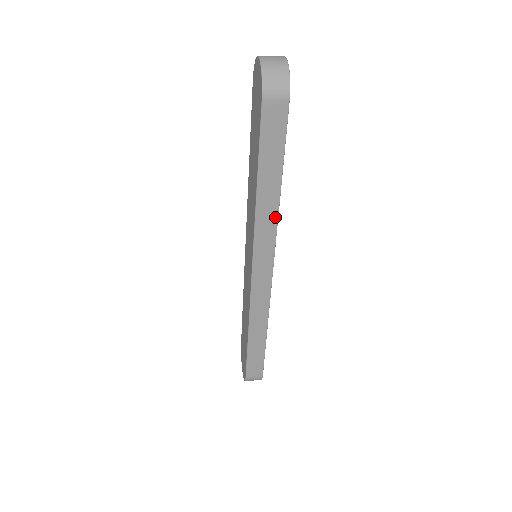
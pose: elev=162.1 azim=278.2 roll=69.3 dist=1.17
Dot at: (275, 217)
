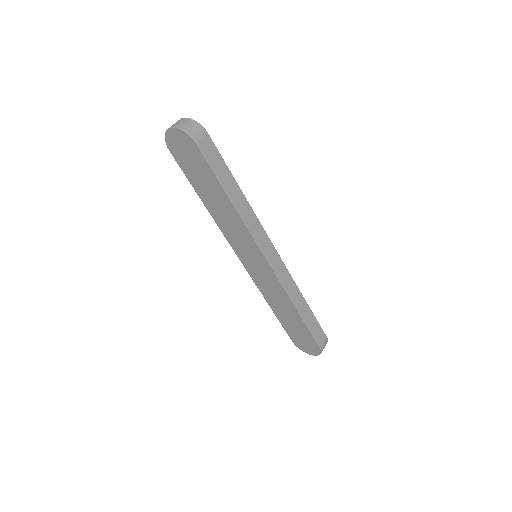
Dot at: (251, 211)
